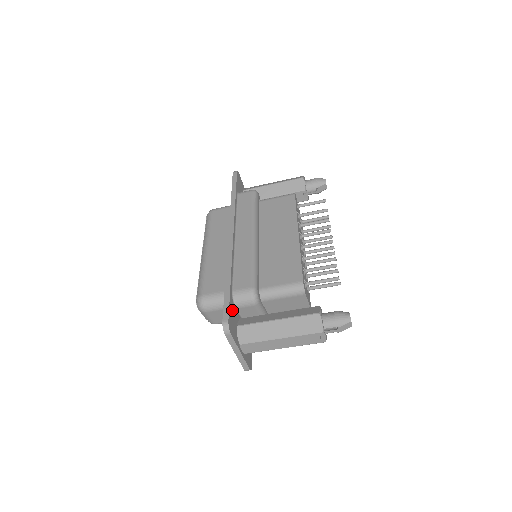
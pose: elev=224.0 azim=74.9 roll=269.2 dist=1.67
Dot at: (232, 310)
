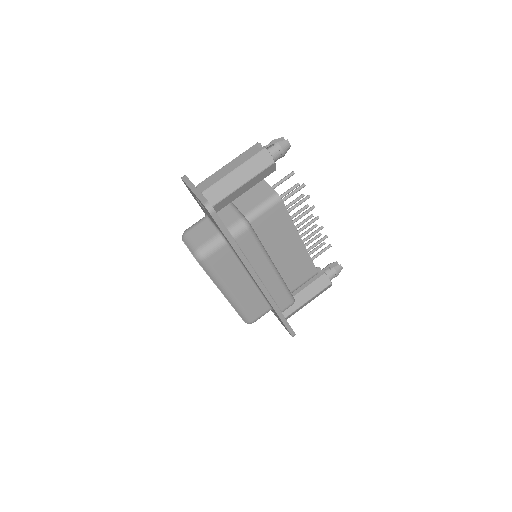
Dot at: occluded
